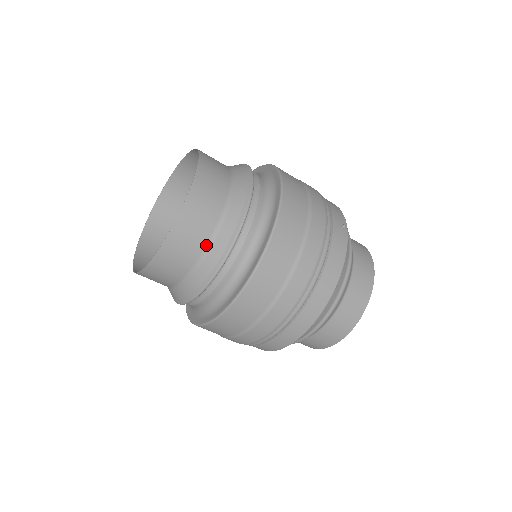
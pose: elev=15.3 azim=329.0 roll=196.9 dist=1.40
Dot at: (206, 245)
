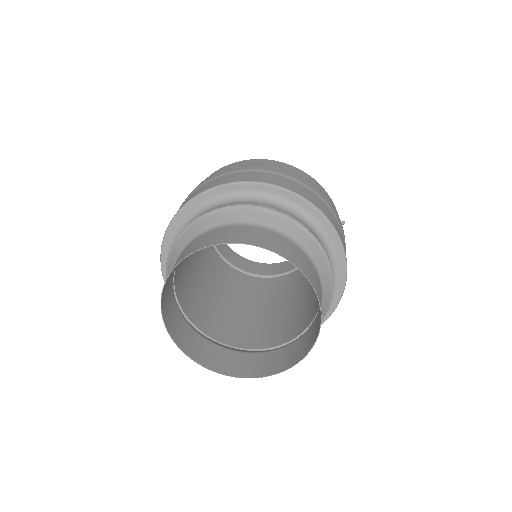
Dot at: (304, 335)
